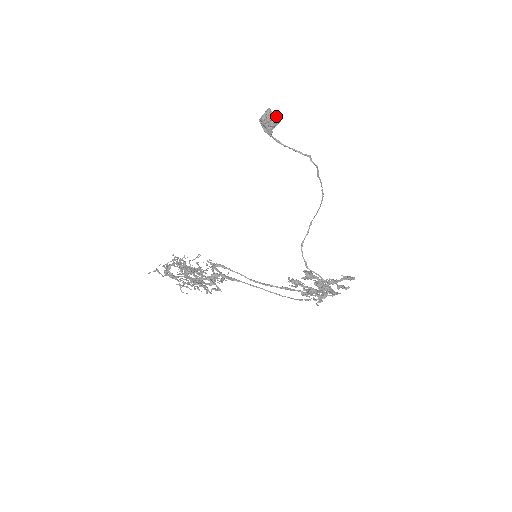
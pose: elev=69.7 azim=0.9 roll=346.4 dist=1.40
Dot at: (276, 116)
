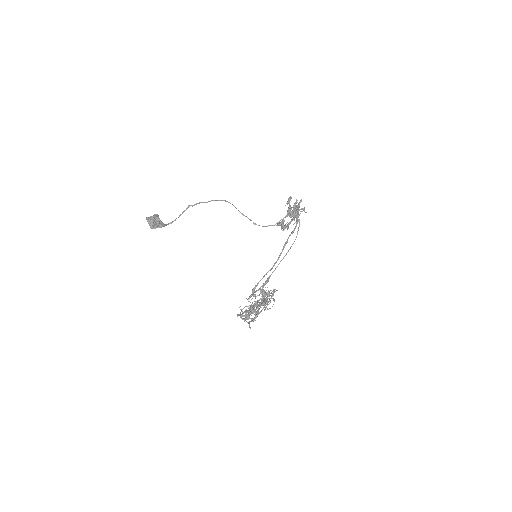
Dot at: (153, 215)
